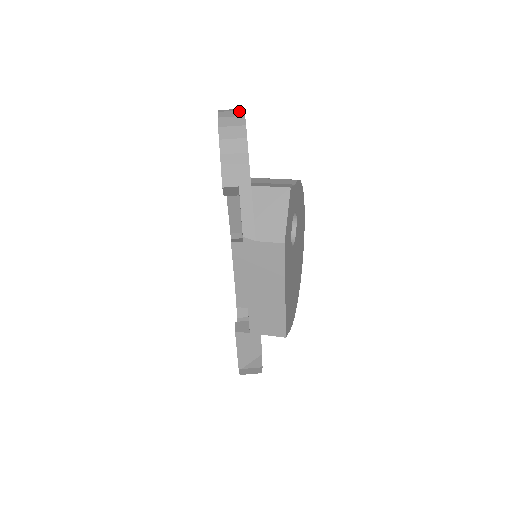
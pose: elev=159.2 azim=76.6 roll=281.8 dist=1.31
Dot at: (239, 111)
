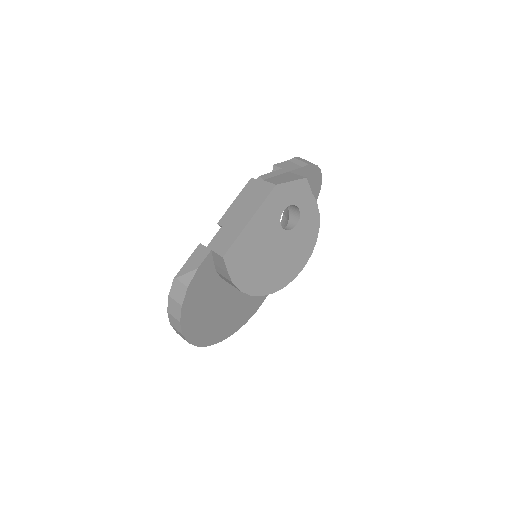
Dot at: (318, 168)
